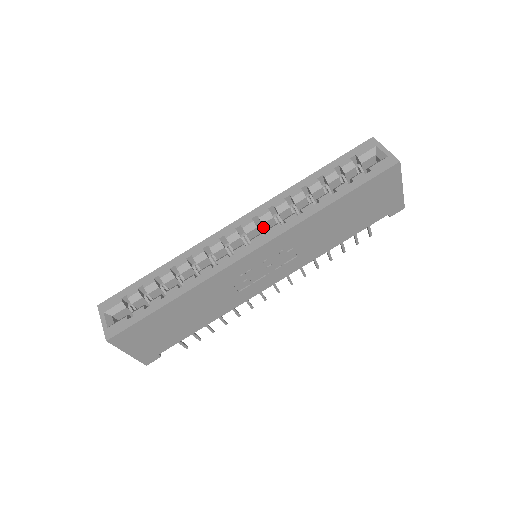
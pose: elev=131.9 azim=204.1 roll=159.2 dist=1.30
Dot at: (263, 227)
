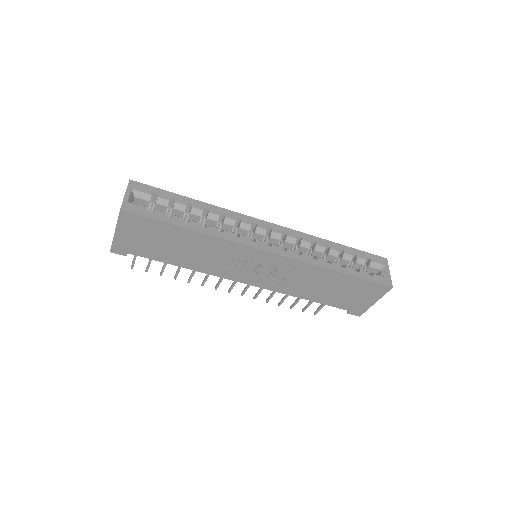
Dot at: (282, 244)
